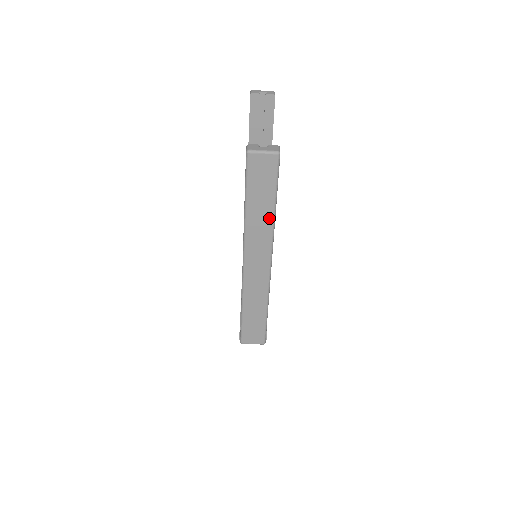
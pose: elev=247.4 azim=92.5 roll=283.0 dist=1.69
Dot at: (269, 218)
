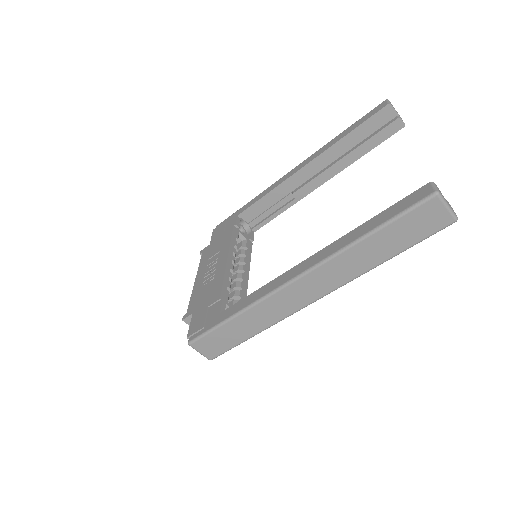
Dot at: (371, 264)
